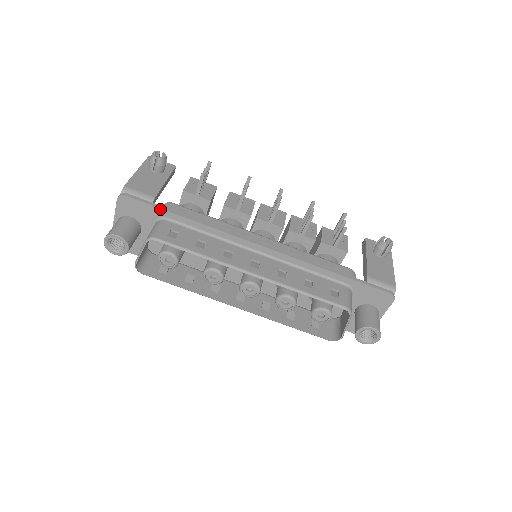
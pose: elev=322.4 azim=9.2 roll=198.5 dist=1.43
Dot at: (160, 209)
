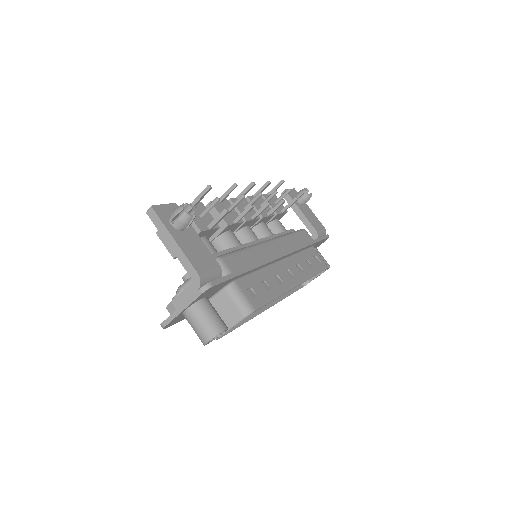
Dot at: (235, 277)
